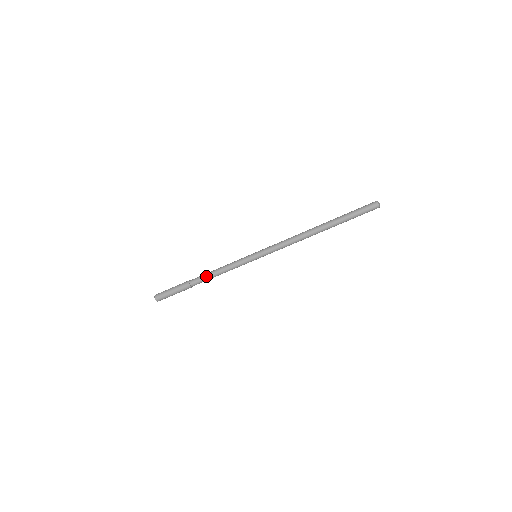
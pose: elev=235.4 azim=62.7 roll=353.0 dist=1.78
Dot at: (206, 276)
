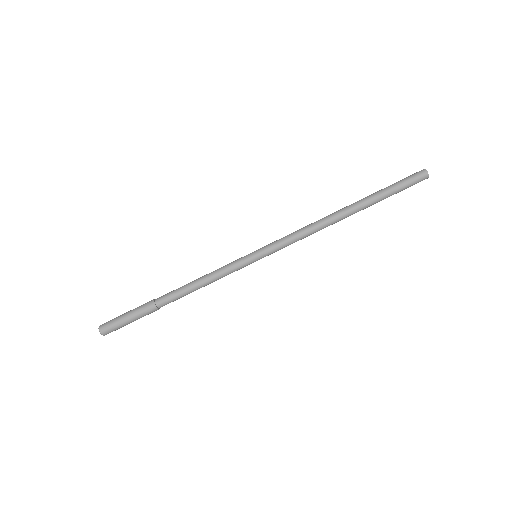
Dot at: (181, 290)
